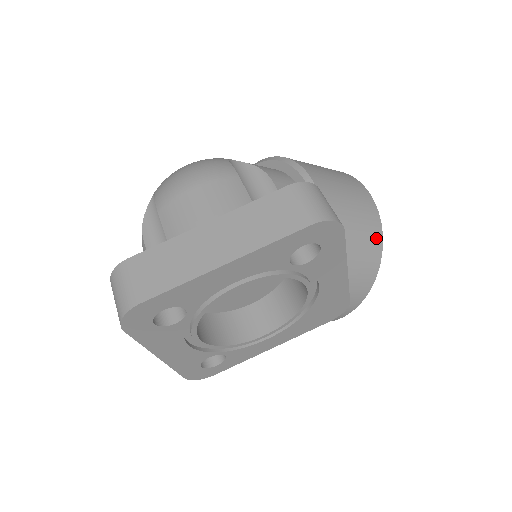
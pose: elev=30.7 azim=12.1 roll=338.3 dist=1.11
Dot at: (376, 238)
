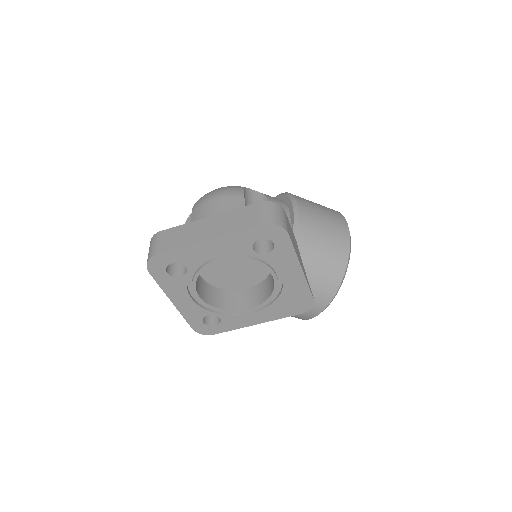
Dot at: (342, 258)
